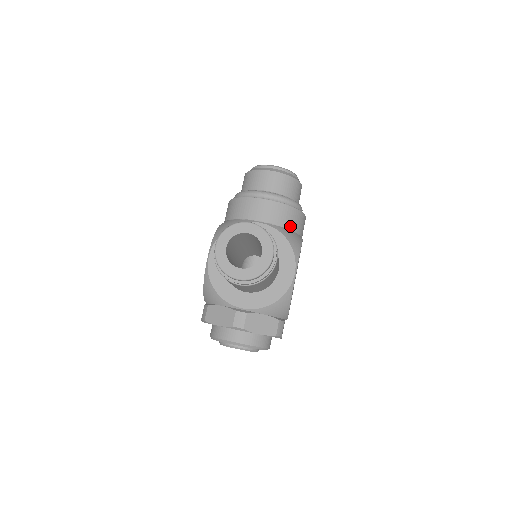
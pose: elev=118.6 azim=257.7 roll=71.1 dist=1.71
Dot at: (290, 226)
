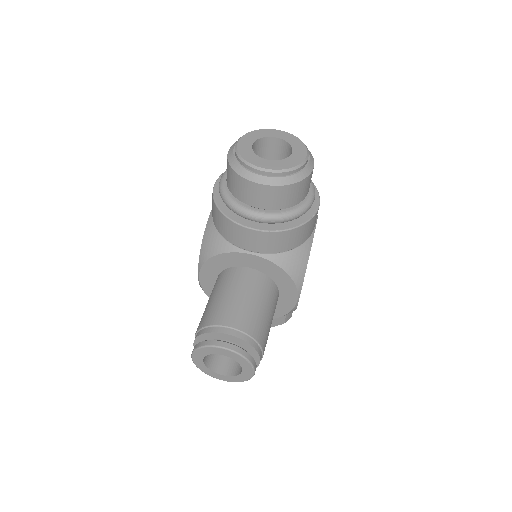
Dot at: (292, 246)
